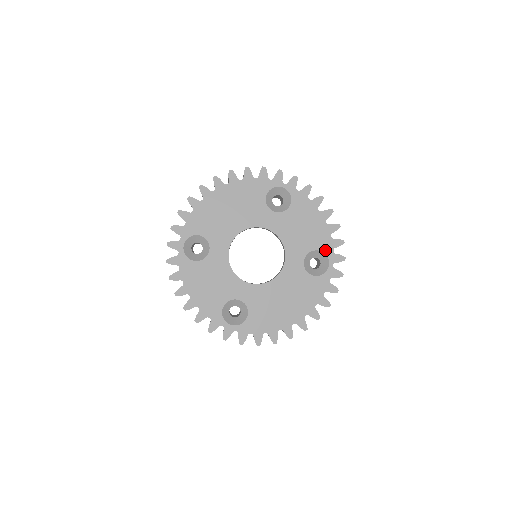
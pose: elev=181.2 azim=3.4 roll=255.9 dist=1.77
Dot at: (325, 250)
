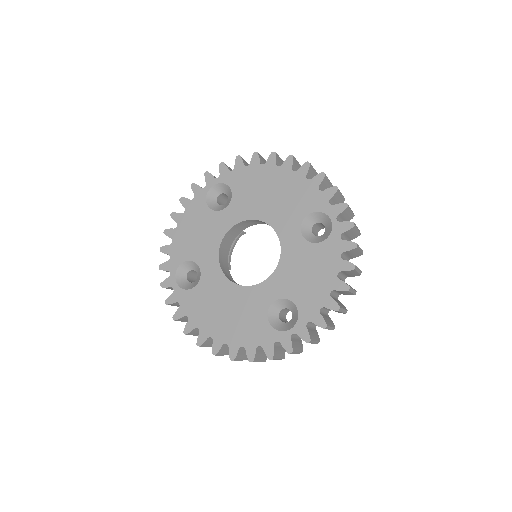
Dot at: (302, 313)
